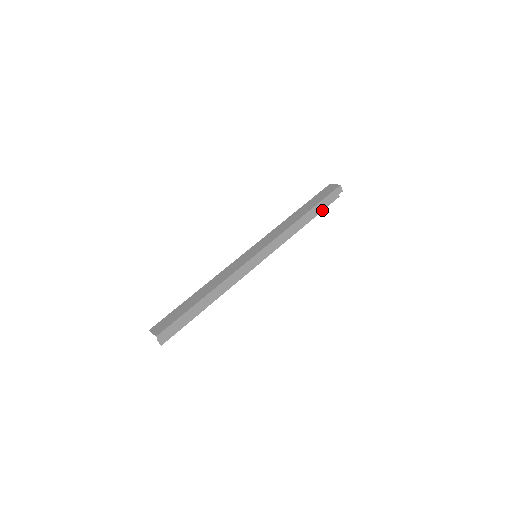
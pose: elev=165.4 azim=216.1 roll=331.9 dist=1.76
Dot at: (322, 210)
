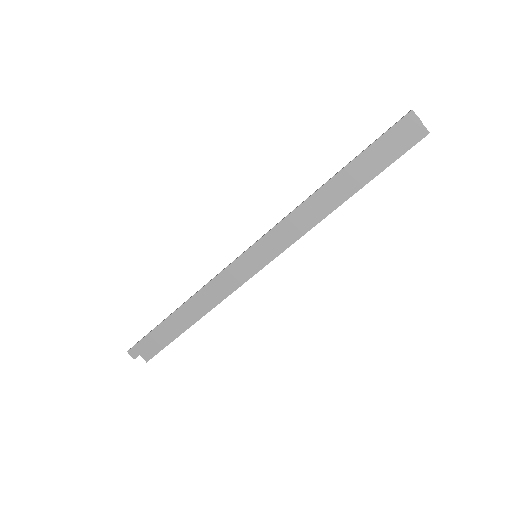
Dot at: (385, 167)
